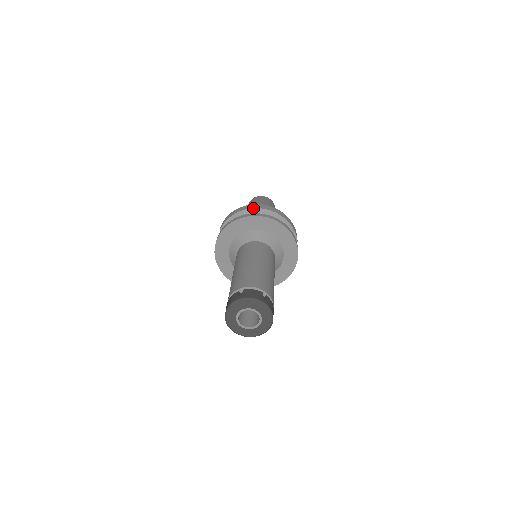
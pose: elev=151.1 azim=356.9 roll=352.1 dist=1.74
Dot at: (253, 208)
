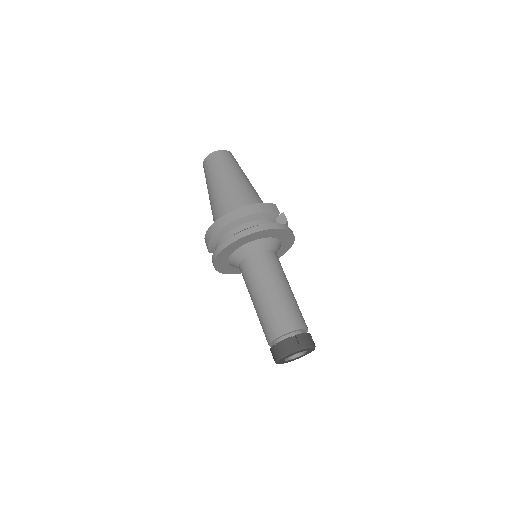
Dot at: (221, 229)
